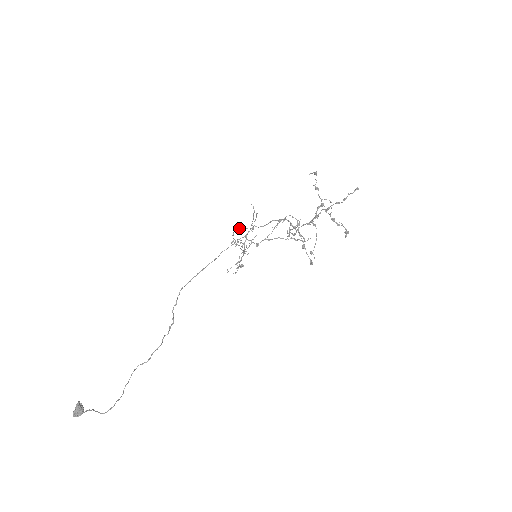
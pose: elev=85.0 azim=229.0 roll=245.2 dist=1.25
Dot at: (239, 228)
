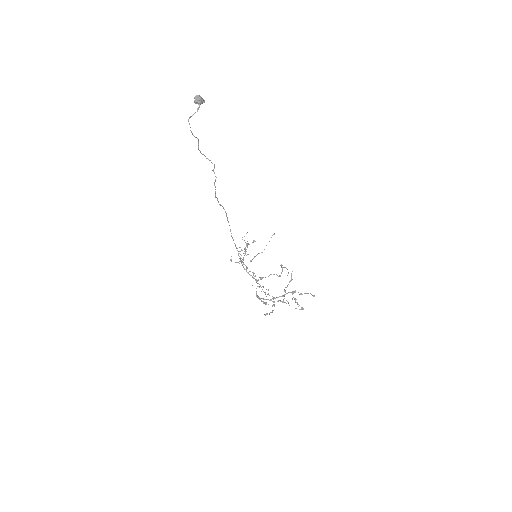
Dot at: occluded
